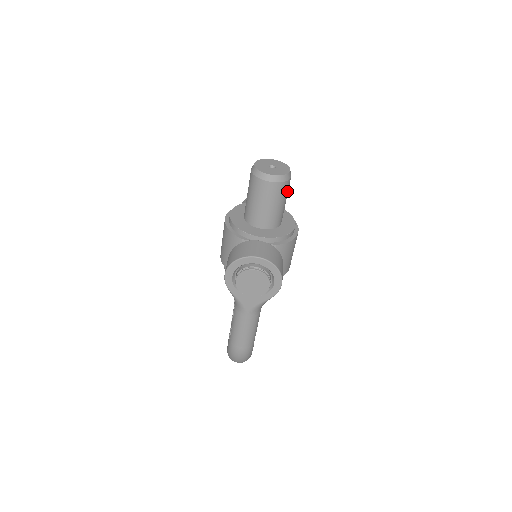
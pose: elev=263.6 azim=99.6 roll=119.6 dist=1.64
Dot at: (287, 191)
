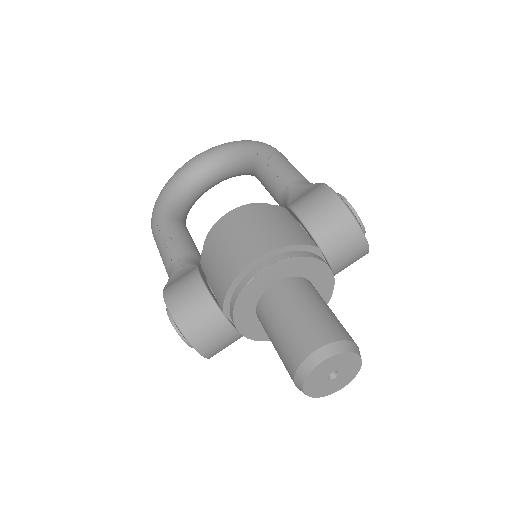
Dot at: occluded
